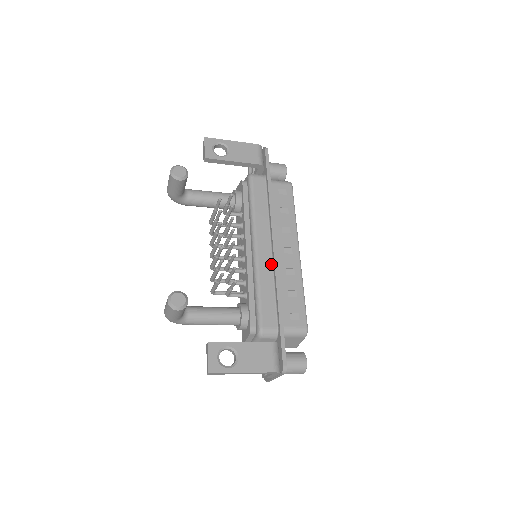
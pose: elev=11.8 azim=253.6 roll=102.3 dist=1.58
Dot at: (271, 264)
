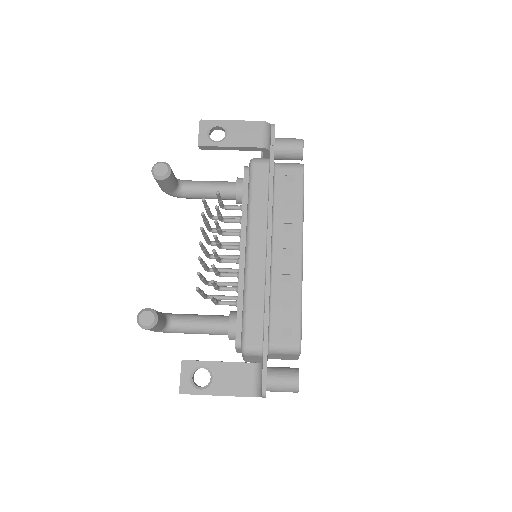
Dot at: (264, 271)
